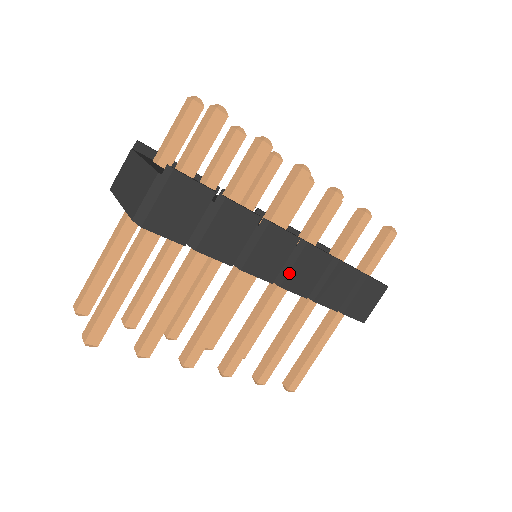
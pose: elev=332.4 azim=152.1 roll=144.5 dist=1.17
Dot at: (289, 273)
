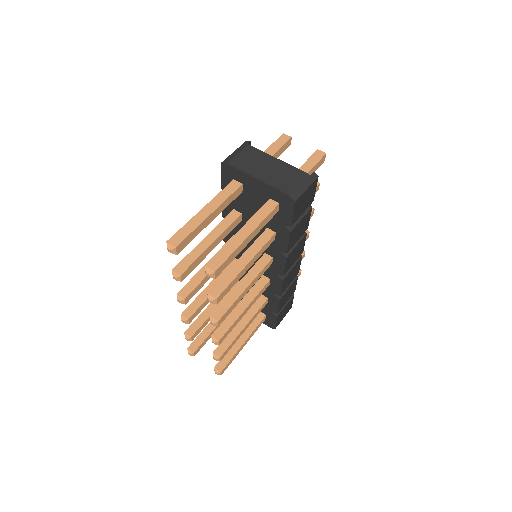
Dot at: (289, 273)
